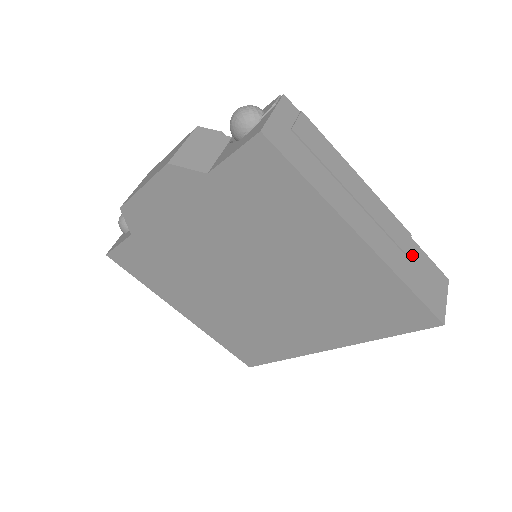
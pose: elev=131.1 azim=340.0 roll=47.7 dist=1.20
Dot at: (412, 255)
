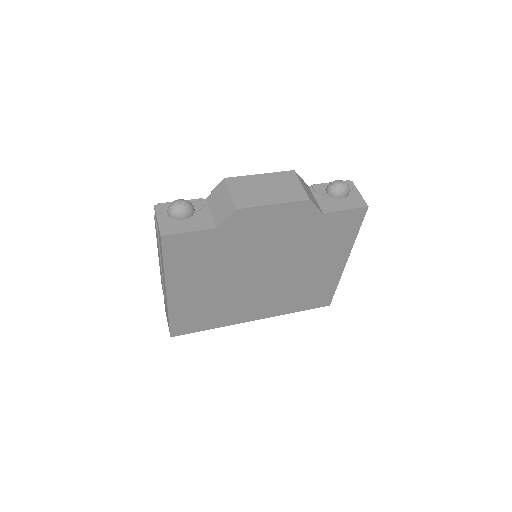
Dot at: occluded
